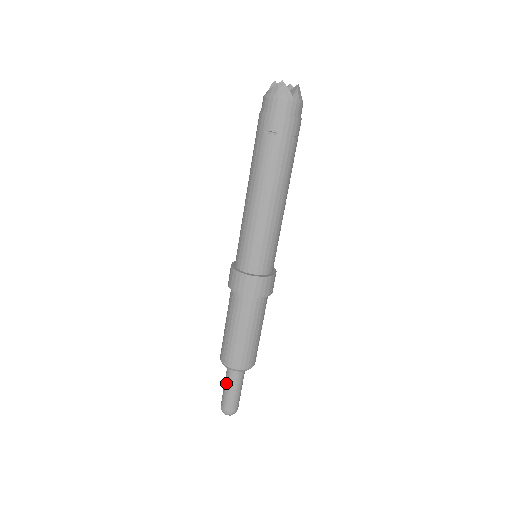
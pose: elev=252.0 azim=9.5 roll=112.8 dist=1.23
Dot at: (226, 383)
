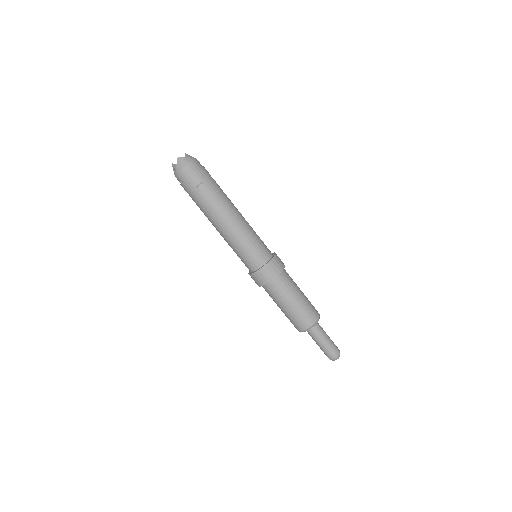
Dot at: (318, 341)
